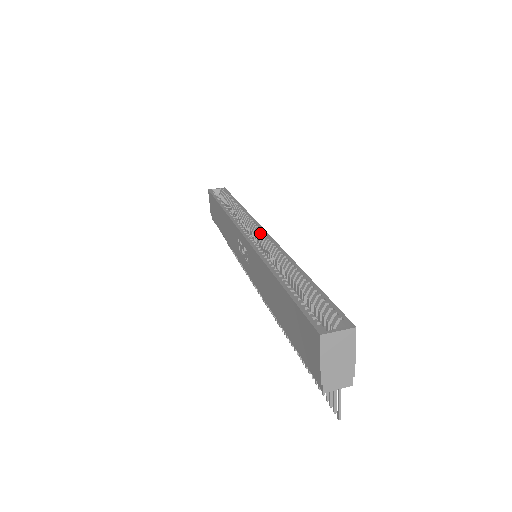
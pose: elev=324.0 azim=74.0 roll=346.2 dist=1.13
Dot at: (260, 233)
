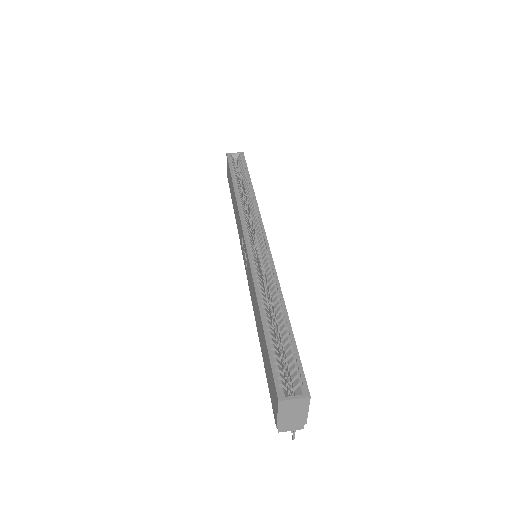
Dot at: (261, 240)
